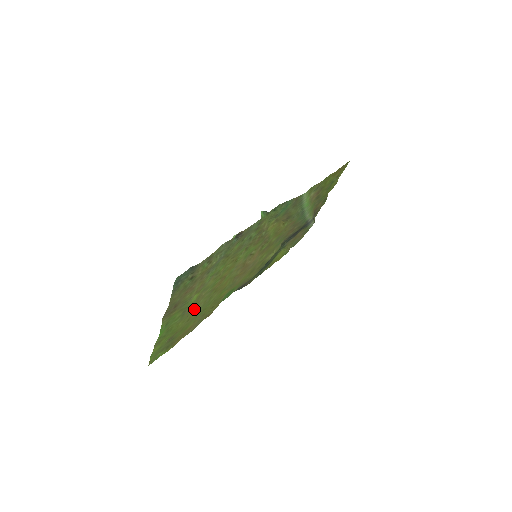
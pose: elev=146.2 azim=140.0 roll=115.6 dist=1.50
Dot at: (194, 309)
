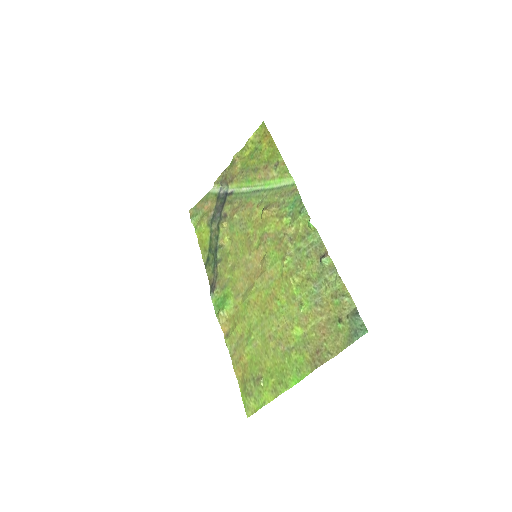
Dot at: (269, 340)
